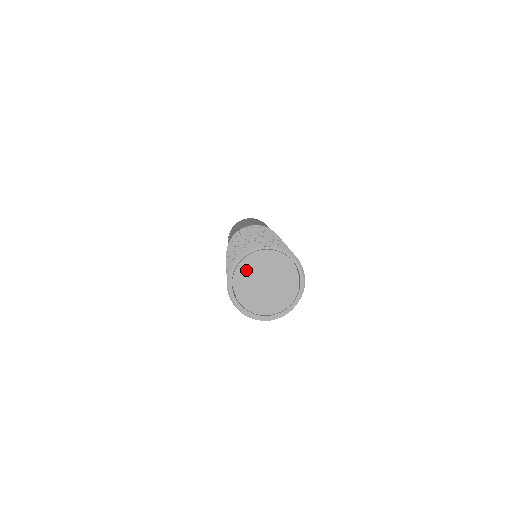
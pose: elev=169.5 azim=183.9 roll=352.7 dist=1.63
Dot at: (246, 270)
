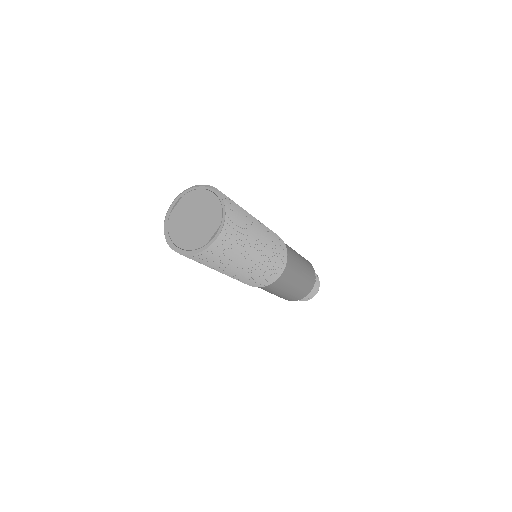
Dot at: (193, 199)
